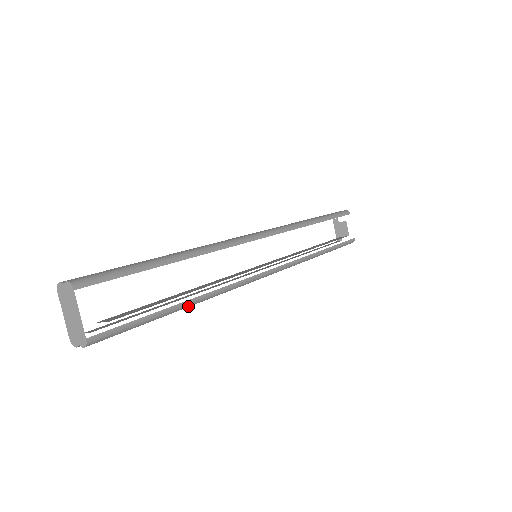
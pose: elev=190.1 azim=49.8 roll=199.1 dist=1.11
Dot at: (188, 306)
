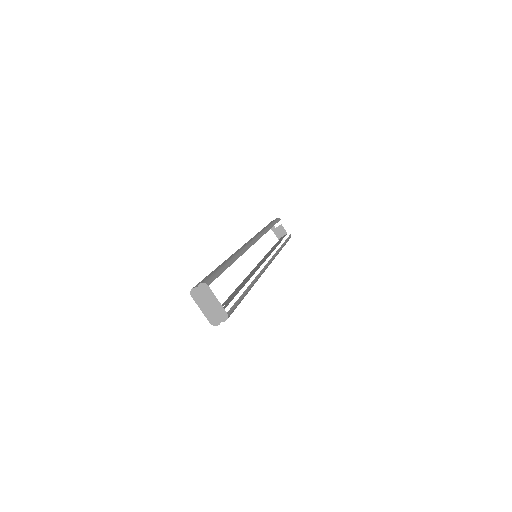
Dot at: (250, 289)
